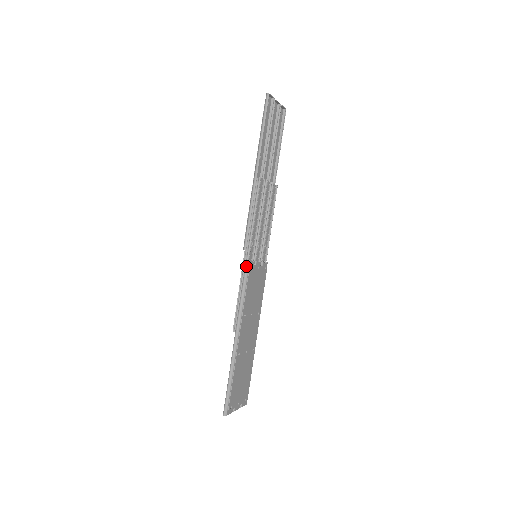
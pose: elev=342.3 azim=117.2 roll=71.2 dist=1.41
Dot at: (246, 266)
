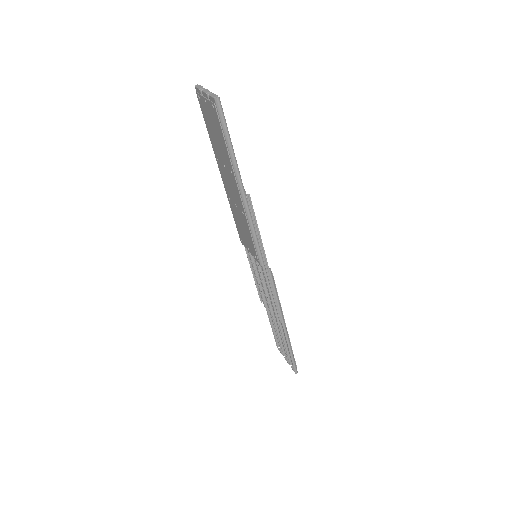
Dot at: (271, 276)
